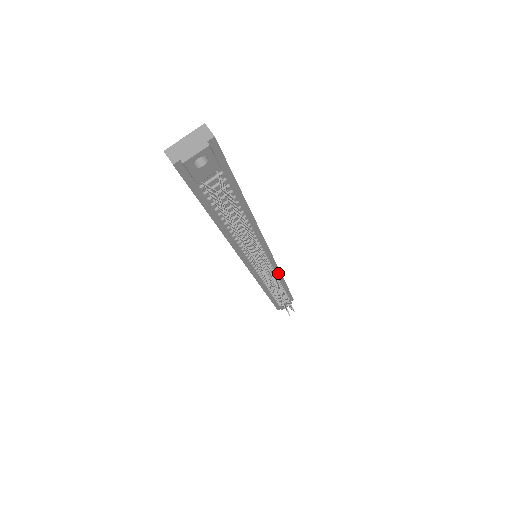
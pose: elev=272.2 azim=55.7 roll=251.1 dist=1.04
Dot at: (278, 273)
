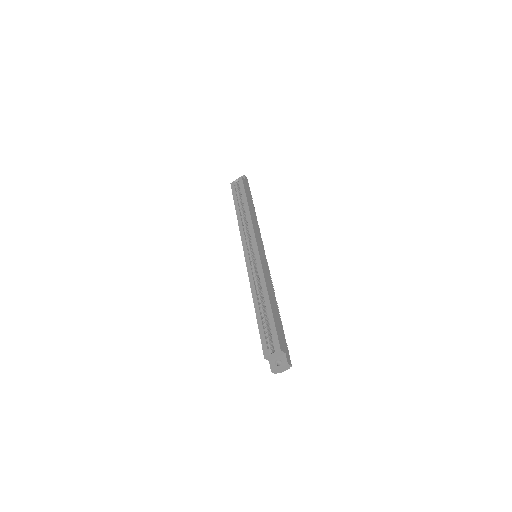
Dot at: (258, 229)
